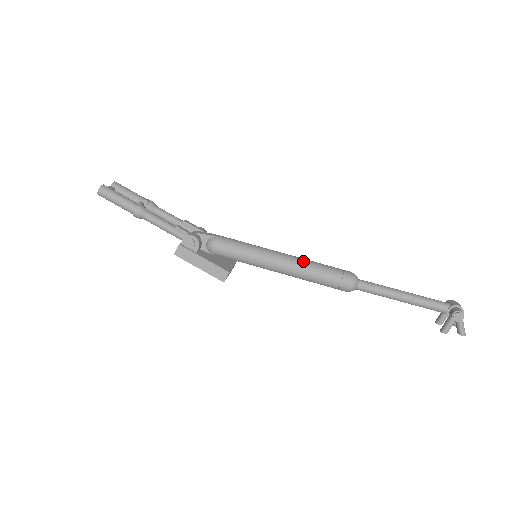
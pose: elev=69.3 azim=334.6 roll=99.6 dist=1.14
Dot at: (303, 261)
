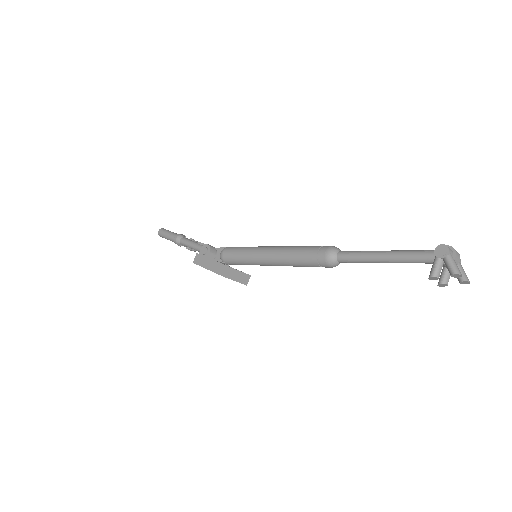
Dot at: (289, 246)
